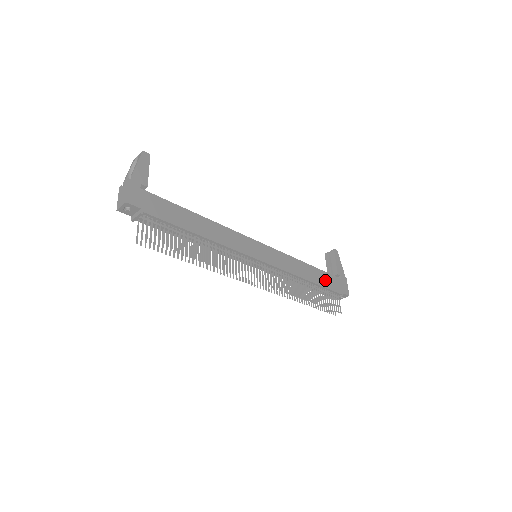
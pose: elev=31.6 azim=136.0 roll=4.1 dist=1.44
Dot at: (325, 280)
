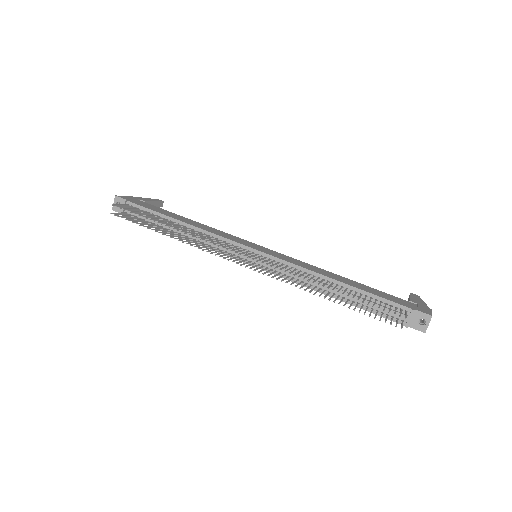
Dot at: (375, 292)
